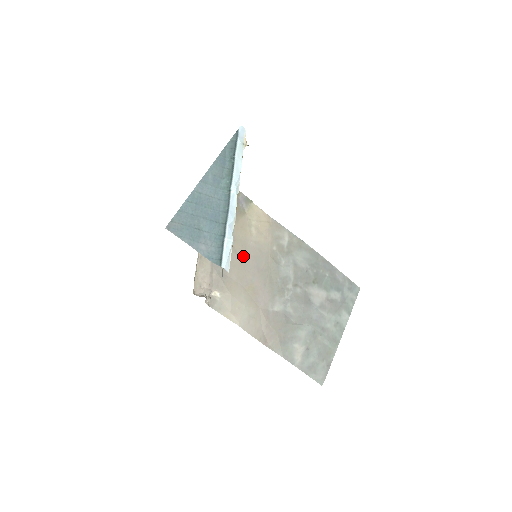
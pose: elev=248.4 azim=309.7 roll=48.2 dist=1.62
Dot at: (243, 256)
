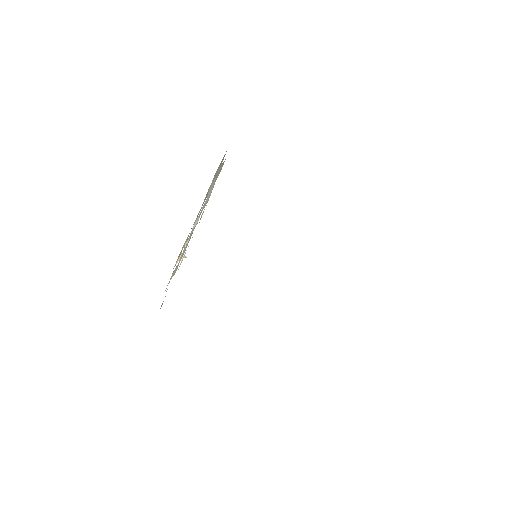
Dot at: occluded
